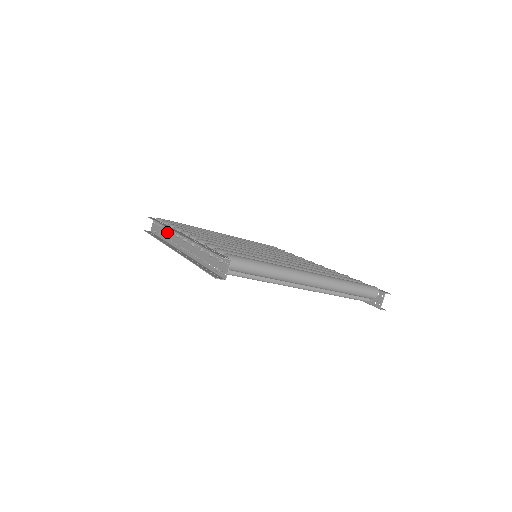
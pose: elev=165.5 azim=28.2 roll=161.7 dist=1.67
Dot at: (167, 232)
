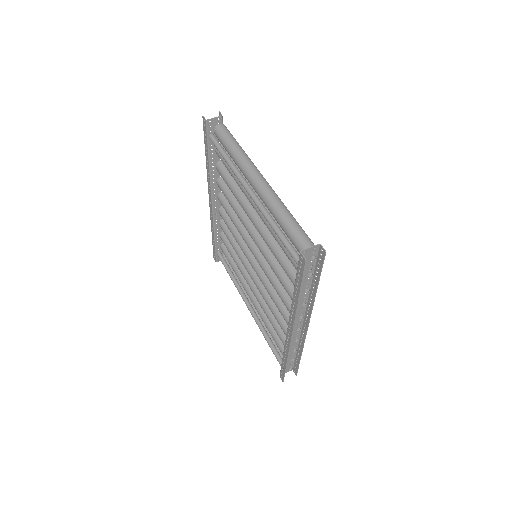
Dot at: occluded
